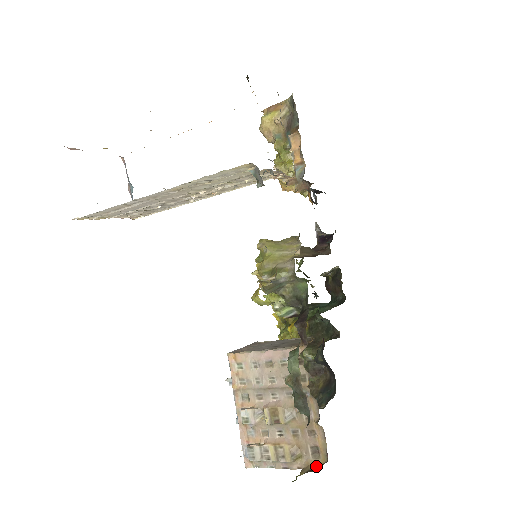
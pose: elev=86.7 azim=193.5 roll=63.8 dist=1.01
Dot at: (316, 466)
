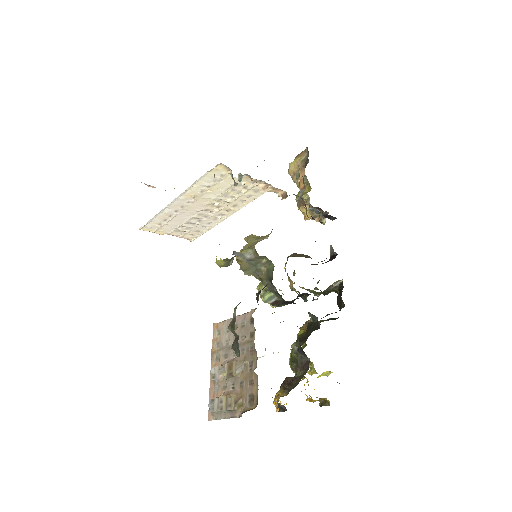
Dot at: (248, 410)
